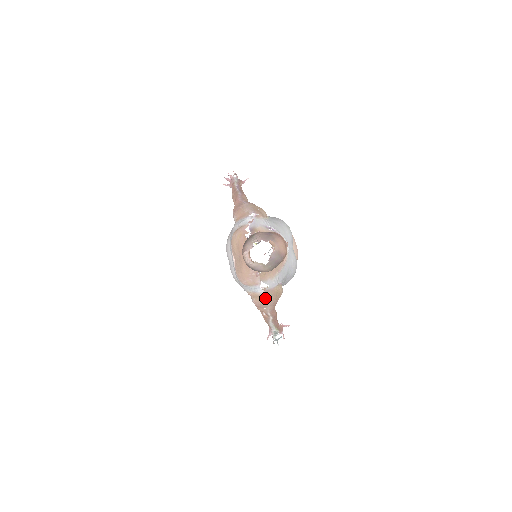
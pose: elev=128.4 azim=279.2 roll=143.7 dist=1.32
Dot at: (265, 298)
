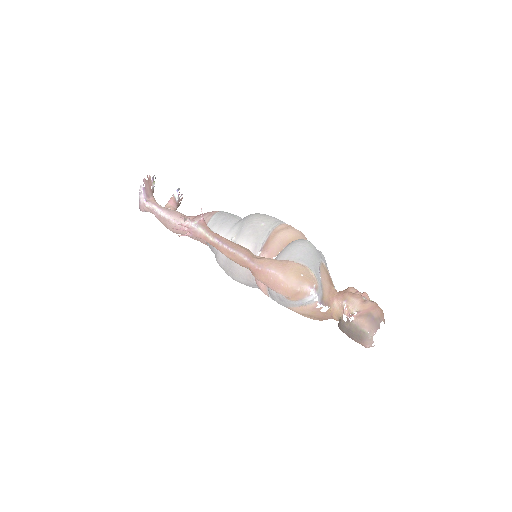
Dot at: occluded
